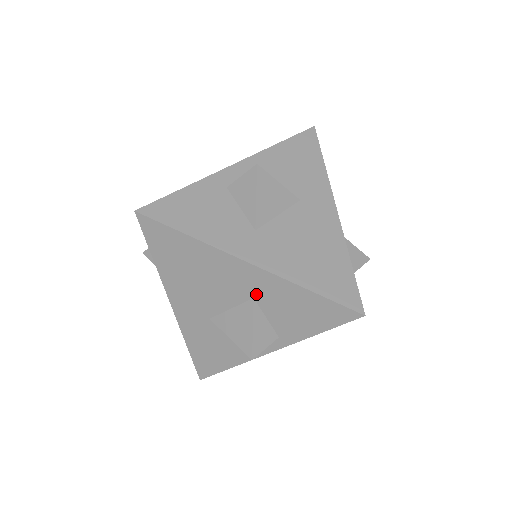
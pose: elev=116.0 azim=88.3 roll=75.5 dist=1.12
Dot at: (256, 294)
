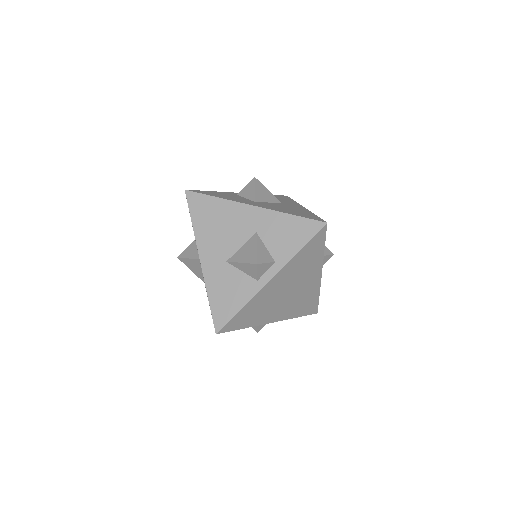
Dot at: (258, 228)
